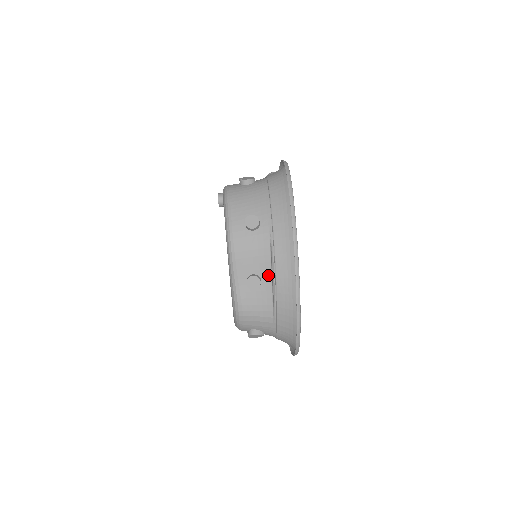
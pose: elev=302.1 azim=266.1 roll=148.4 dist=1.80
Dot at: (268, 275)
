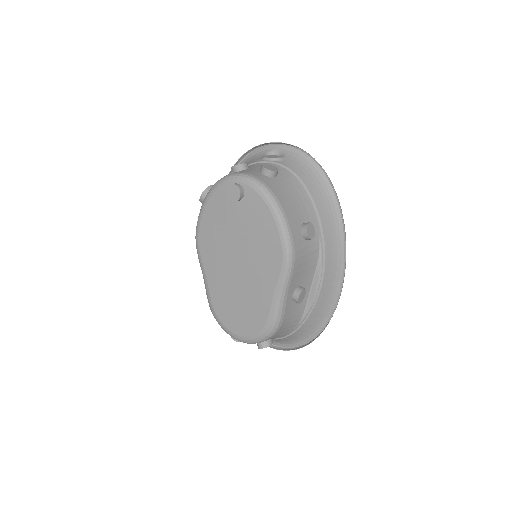
Dot at: (309, 284)
